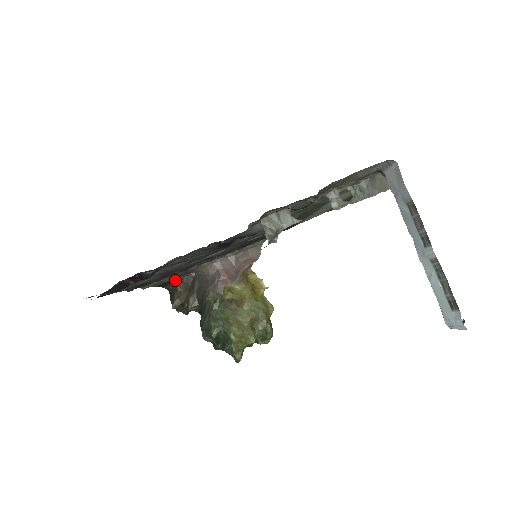
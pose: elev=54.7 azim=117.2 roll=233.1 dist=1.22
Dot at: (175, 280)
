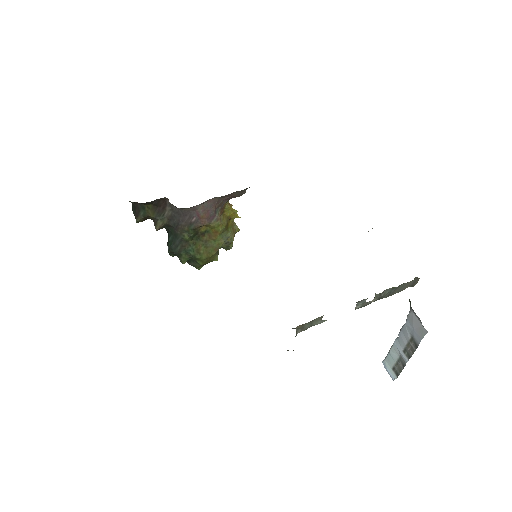
Dot at: (143, 203)
